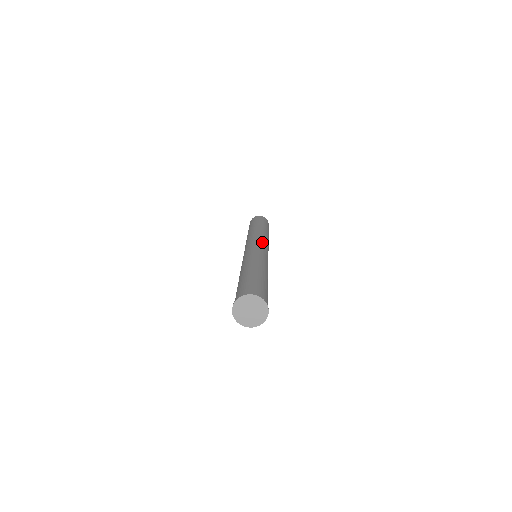
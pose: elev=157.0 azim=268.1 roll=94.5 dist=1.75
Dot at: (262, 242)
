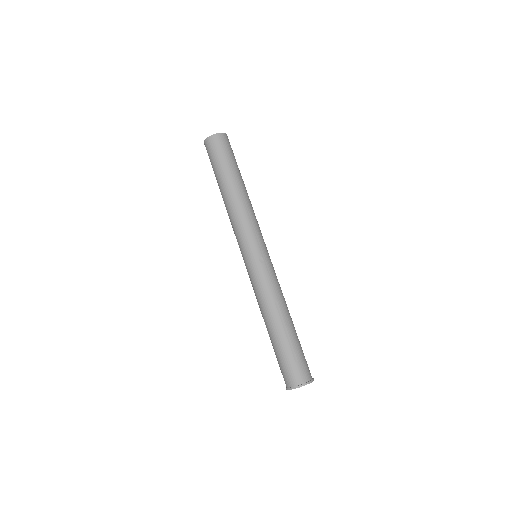
Dot at: (260, 238)
